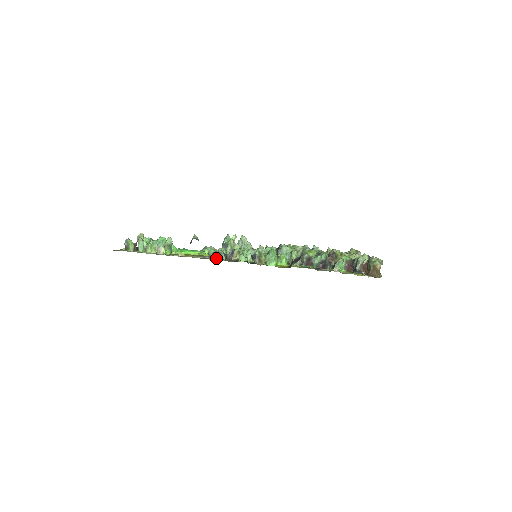
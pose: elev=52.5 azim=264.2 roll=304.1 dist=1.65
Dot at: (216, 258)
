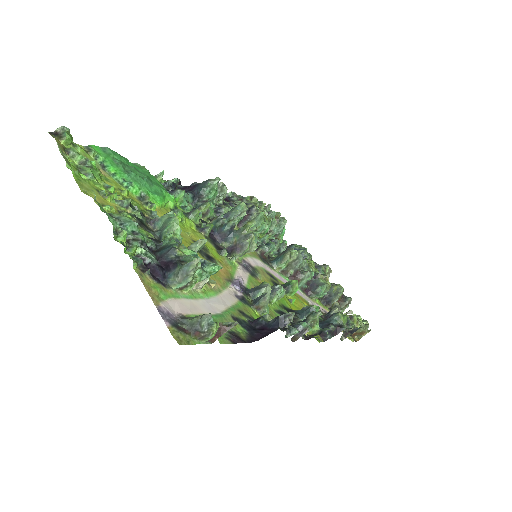
Dot at: occluded
